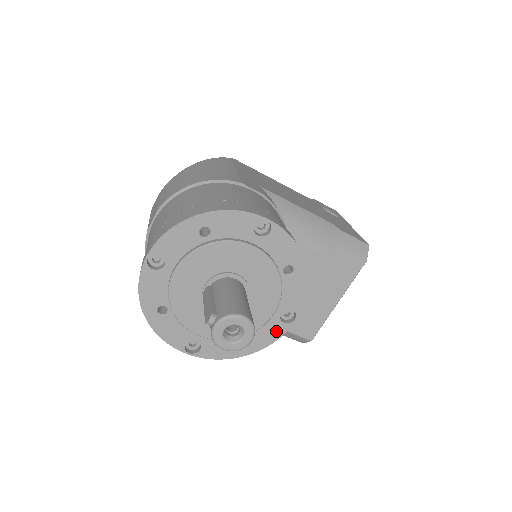
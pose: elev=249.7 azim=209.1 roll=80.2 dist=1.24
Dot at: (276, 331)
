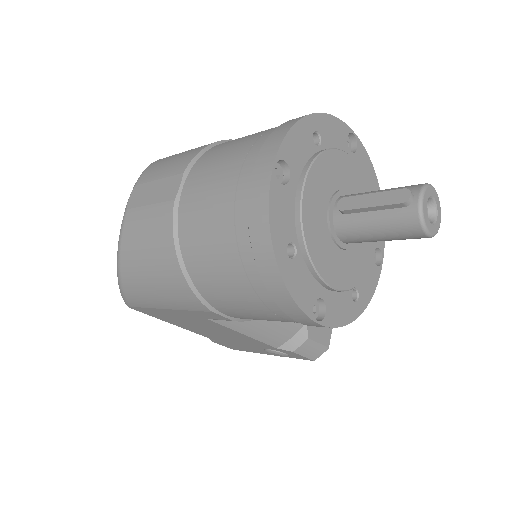
Dot at: (373, 278)
